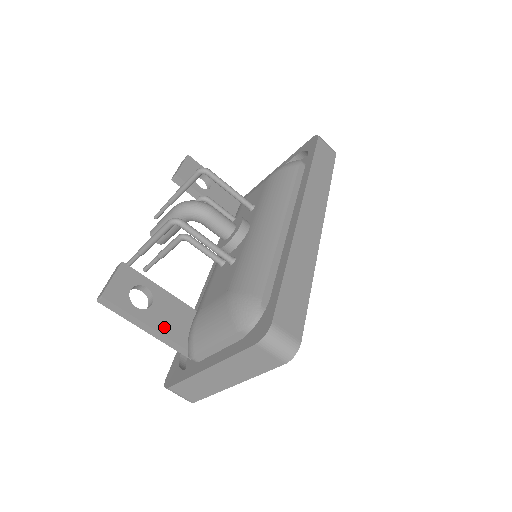
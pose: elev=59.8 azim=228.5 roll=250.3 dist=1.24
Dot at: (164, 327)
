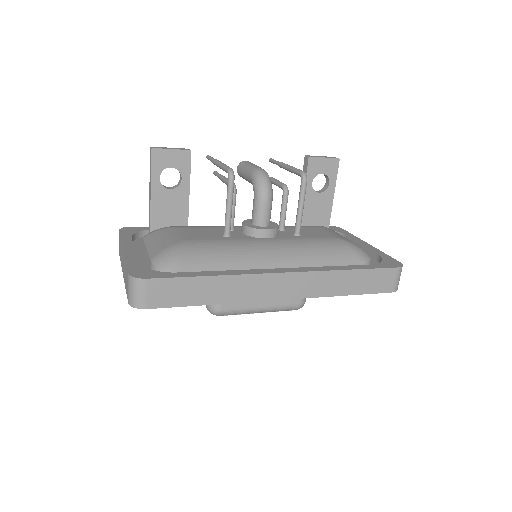
Dot at: (157, 206)
